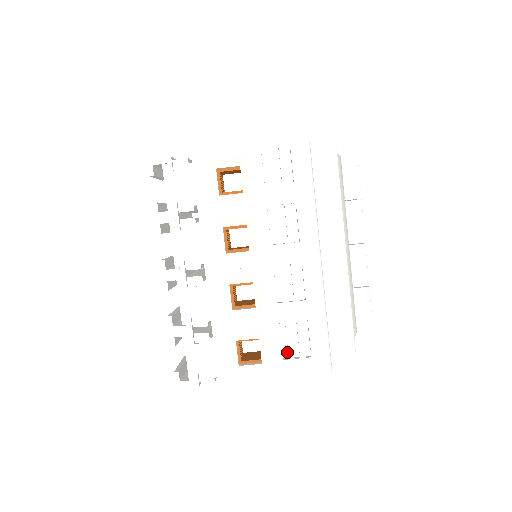
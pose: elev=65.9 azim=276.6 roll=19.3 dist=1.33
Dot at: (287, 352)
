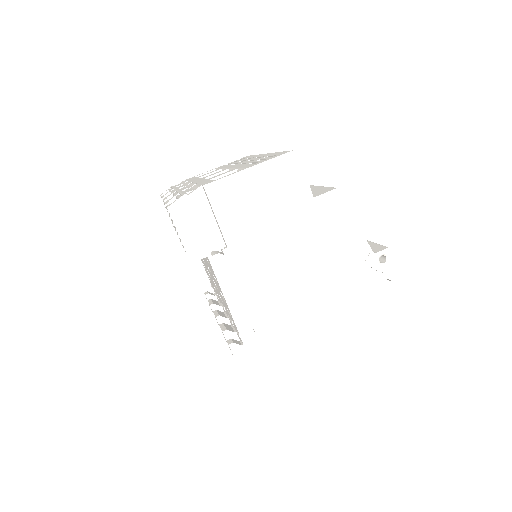
Dot at: occluded
